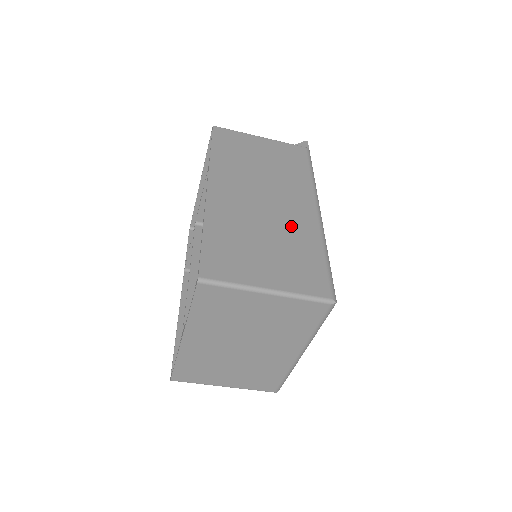
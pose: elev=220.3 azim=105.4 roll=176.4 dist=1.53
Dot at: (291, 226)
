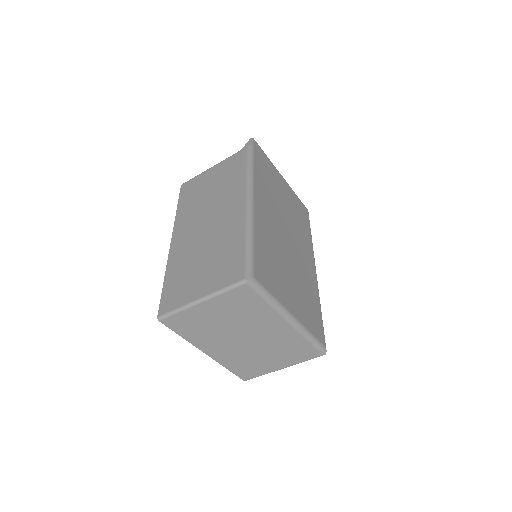
Dot at: (223, 233)
